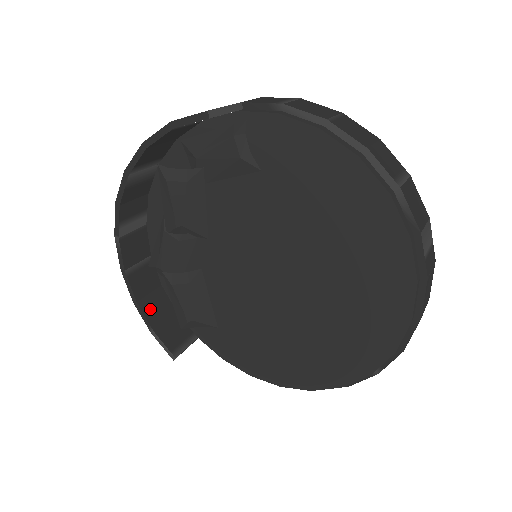
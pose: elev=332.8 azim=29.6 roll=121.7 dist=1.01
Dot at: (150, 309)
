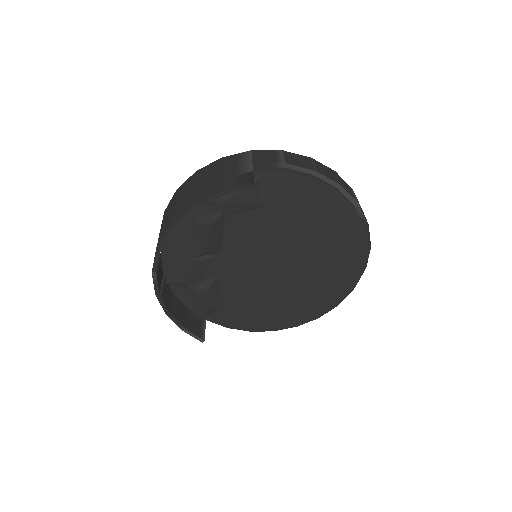
Dot at: (177, 314)
